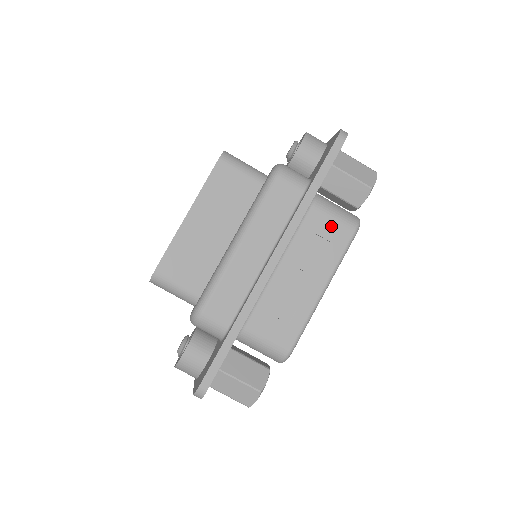
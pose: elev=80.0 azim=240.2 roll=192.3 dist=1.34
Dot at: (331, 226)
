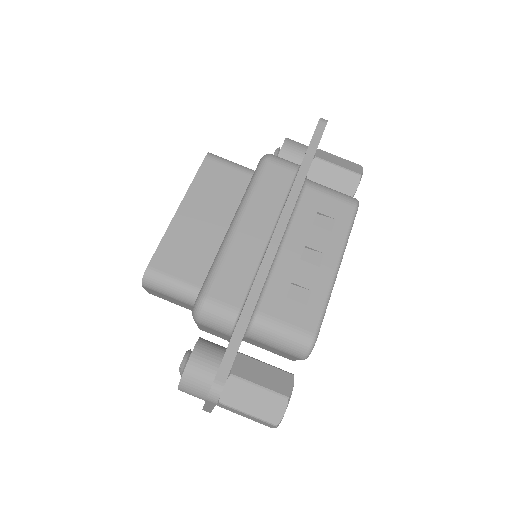
Dot at: (330, 203)
